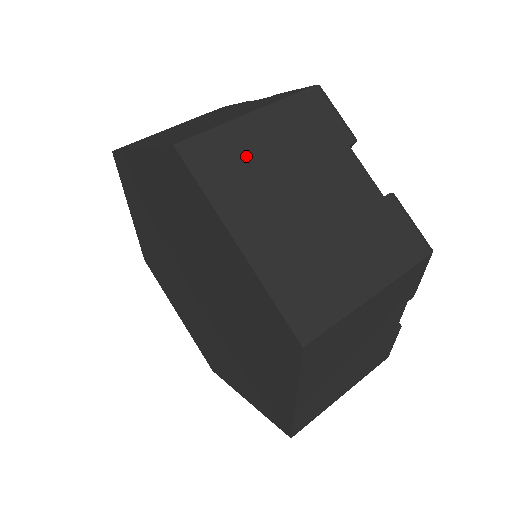
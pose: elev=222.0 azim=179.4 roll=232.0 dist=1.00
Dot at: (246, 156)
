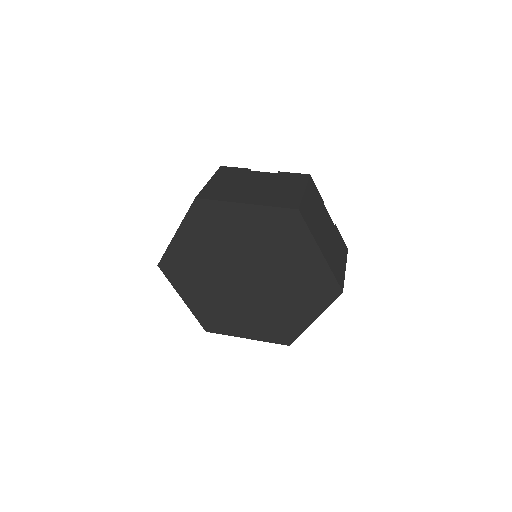
Dot at: (311, 212)
